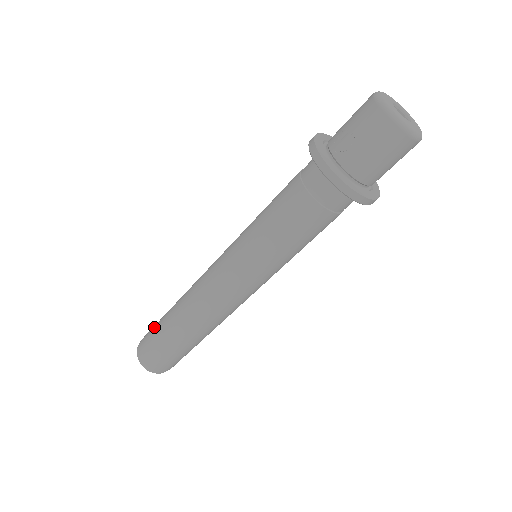
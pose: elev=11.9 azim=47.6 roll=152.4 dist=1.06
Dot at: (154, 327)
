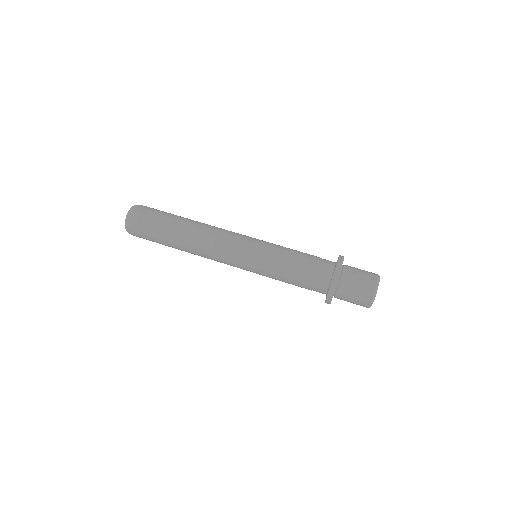
Dot at: (159, 213)
